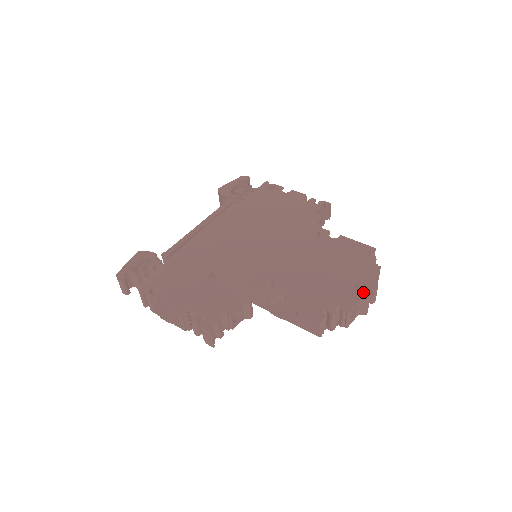
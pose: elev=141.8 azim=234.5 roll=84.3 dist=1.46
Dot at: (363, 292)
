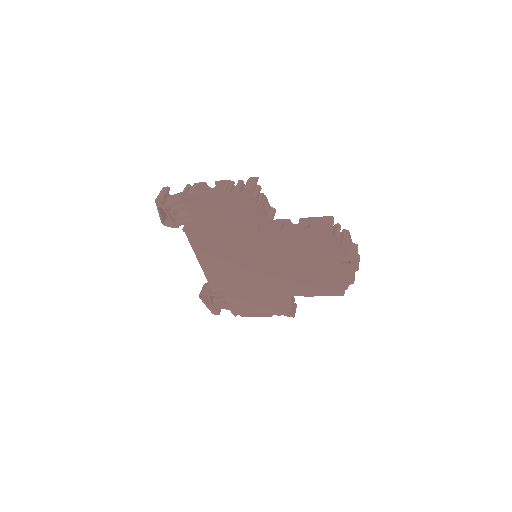
Dot at: occluded
